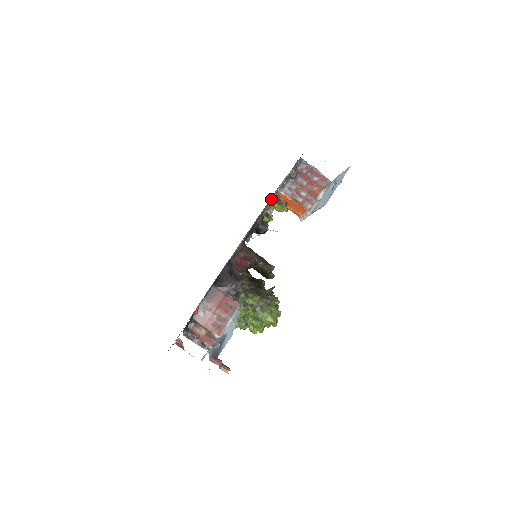
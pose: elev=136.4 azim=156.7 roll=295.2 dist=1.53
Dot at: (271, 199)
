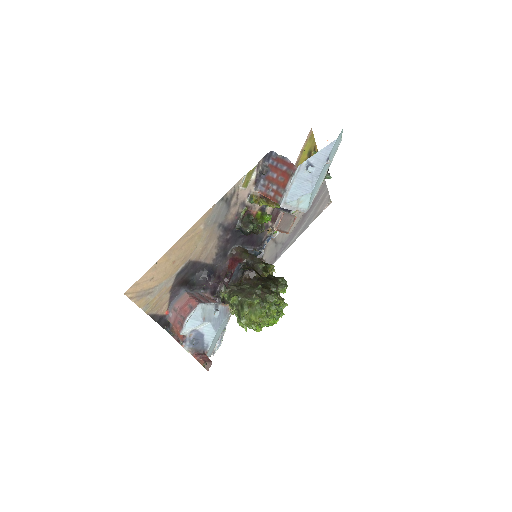
Dot at: (244, 200)
